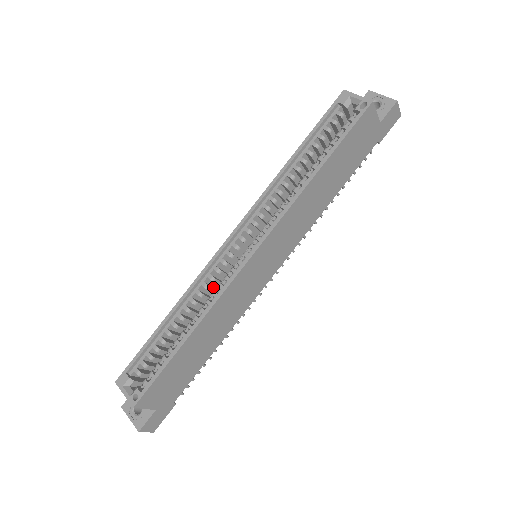
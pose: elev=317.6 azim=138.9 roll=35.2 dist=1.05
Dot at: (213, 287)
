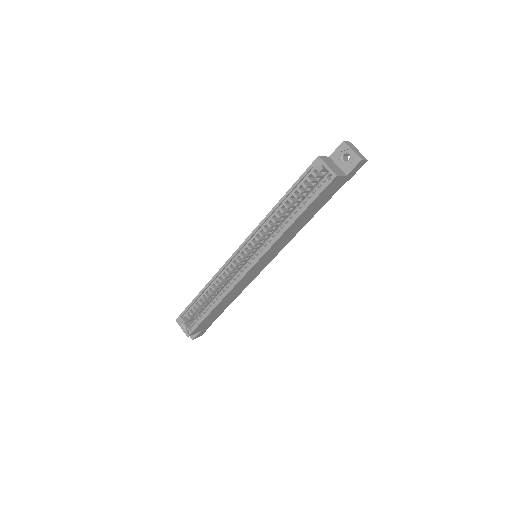
Dot at: occluded
